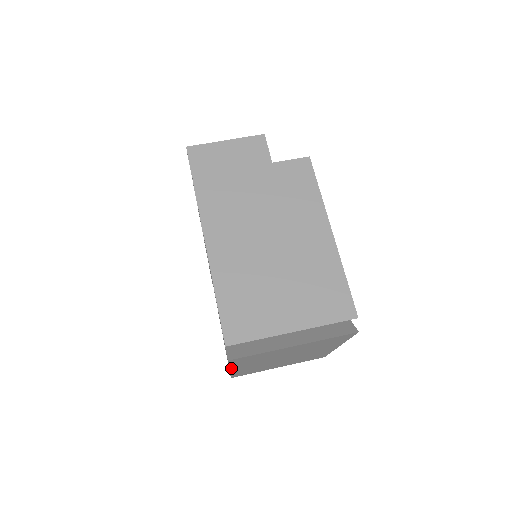
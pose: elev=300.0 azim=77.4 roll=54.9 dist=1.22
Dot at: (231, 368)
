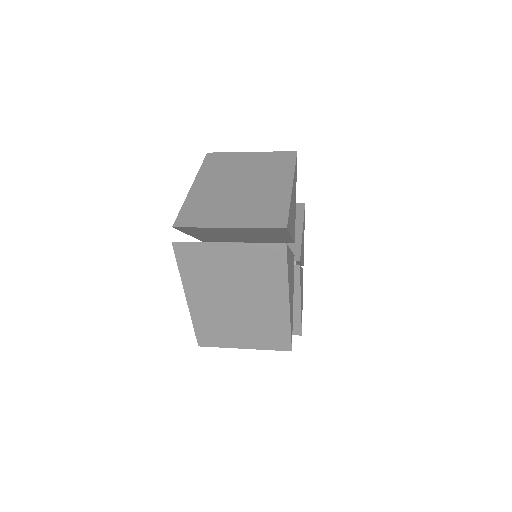
Dot at: (185, 288)
